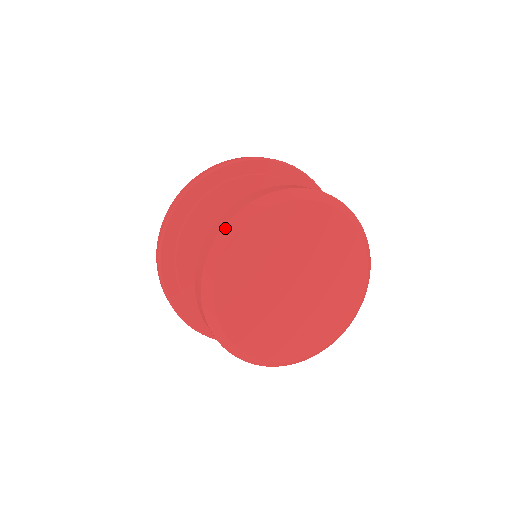
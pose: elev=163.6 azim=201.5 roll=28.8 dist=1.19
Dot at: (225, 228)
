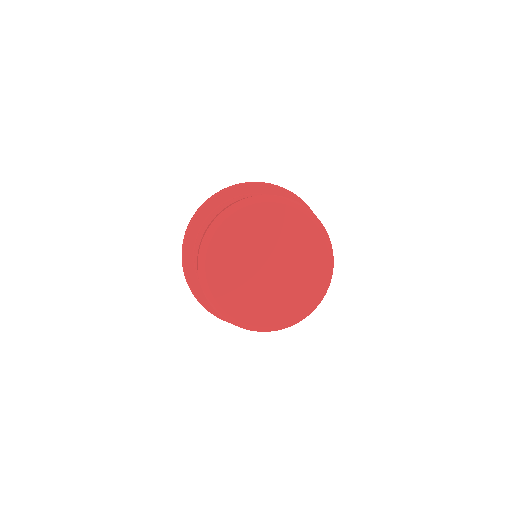
Dot at: (206, 234)
